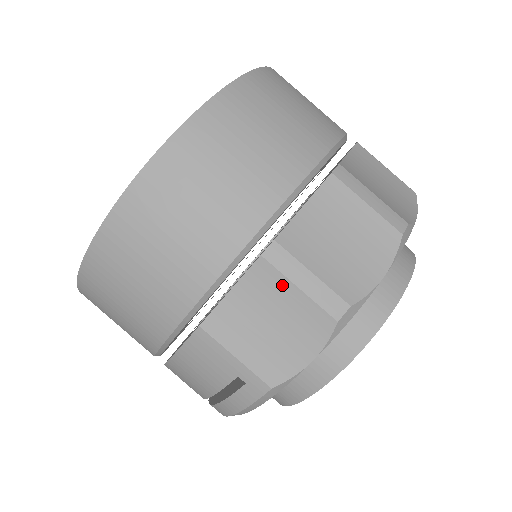
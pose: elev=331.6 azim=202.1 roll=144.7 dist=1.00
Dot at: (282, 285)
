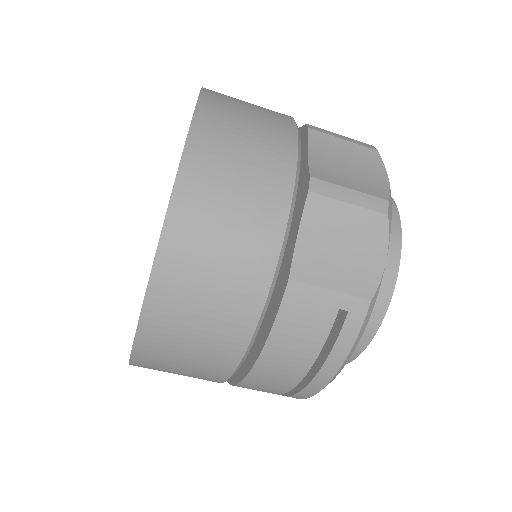
Dot at: (335, 208)
